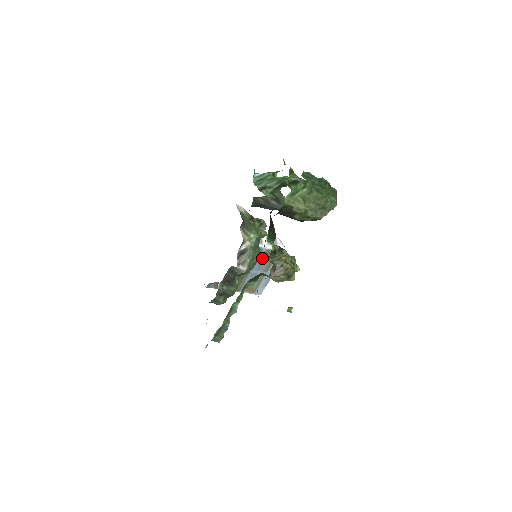
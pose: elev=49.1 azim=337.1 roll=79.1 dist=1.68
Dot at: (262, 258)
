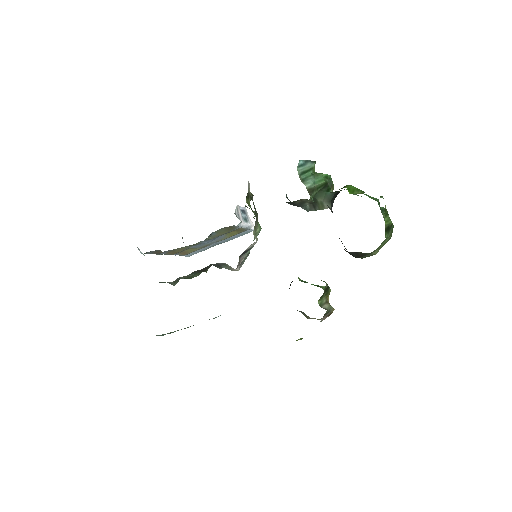
Dot at: (227, 233)
